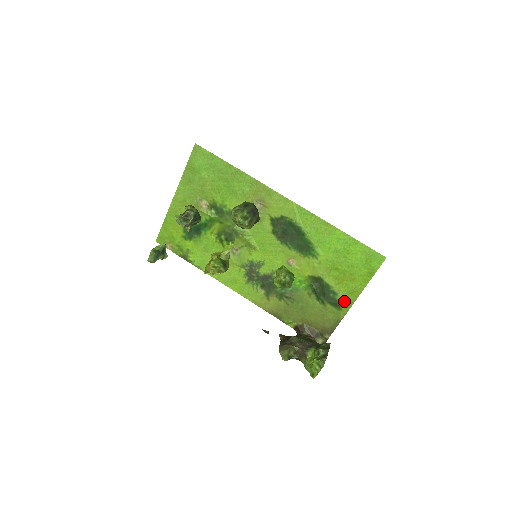
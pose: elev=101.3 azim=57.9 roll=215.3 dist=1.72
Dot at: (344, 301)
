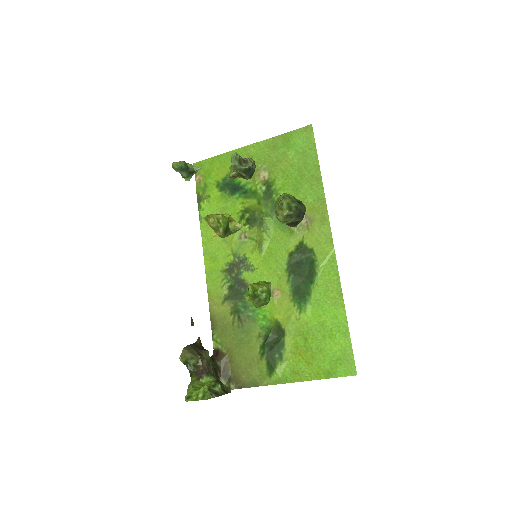
Dot at: (281, 372)
